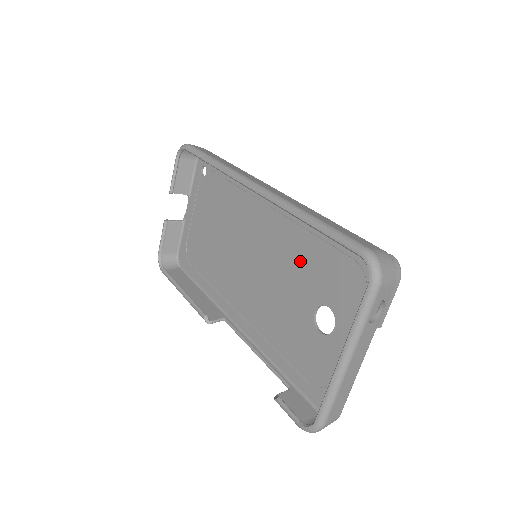
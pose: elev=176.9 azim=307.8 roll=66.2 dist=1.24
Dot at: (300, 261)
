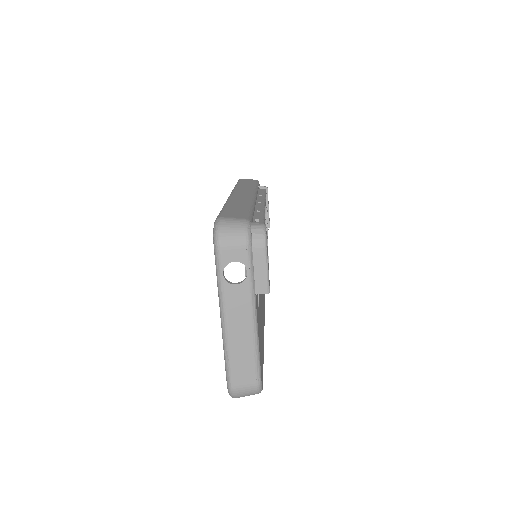
Dot at: occluded
